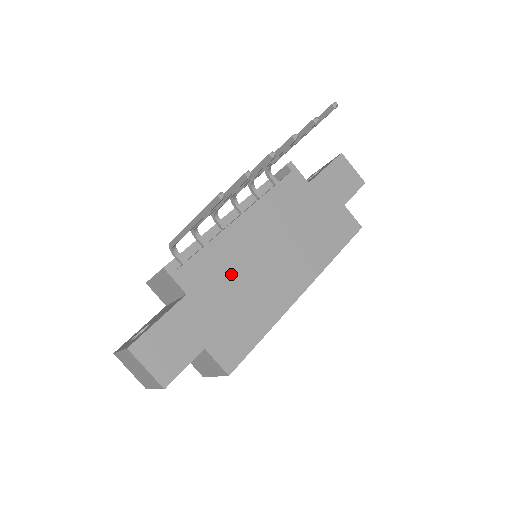
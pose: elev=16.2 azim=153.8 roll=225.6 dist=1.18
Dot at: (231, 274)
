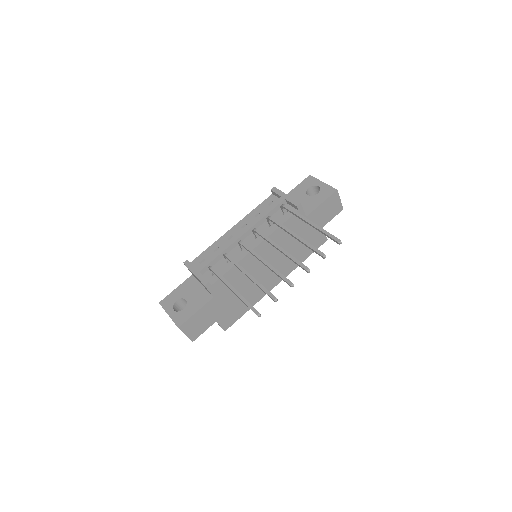
Dot at: (240, 282)
